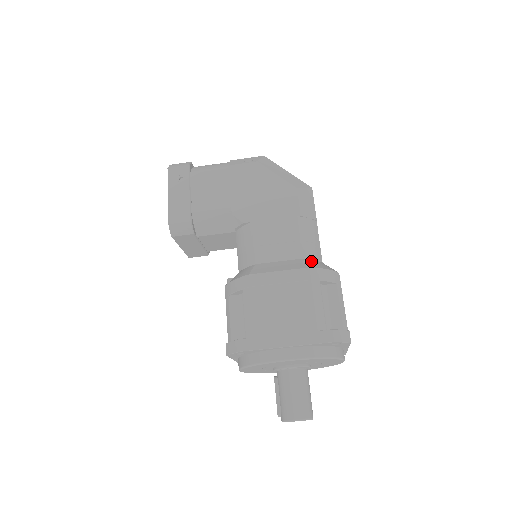
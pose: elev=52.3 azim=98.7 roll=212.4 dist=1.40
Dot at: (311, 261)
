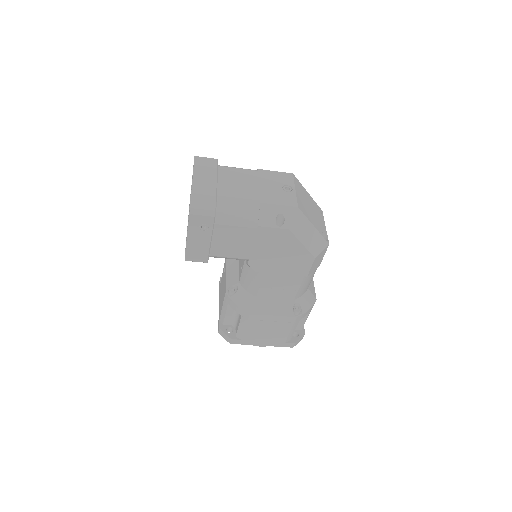
Dot at: (300, 302)
